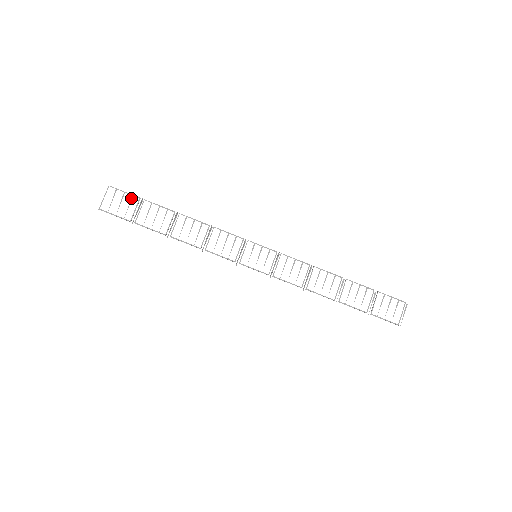
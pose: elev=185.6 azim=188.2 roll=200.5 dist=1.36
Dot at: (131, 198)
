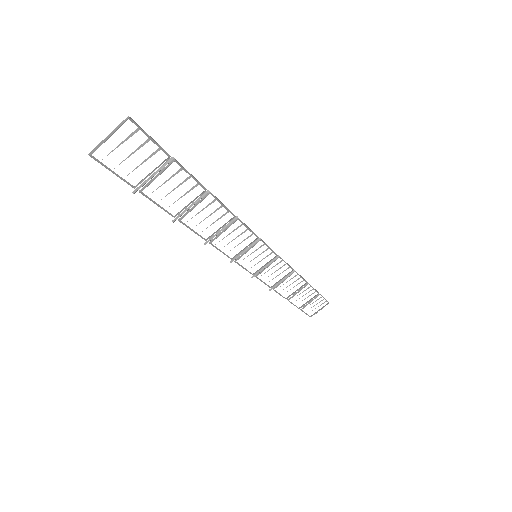
Dot at: (155, 151)
